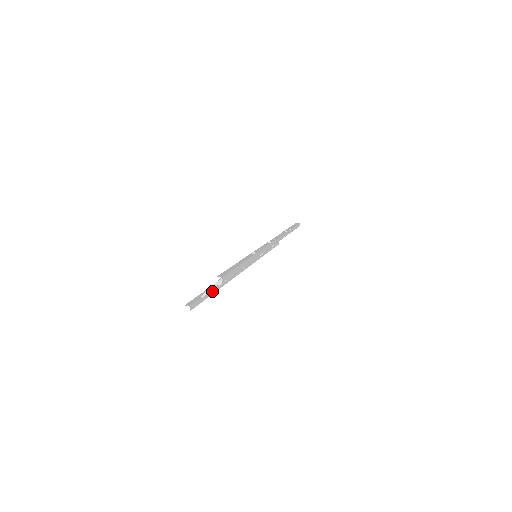
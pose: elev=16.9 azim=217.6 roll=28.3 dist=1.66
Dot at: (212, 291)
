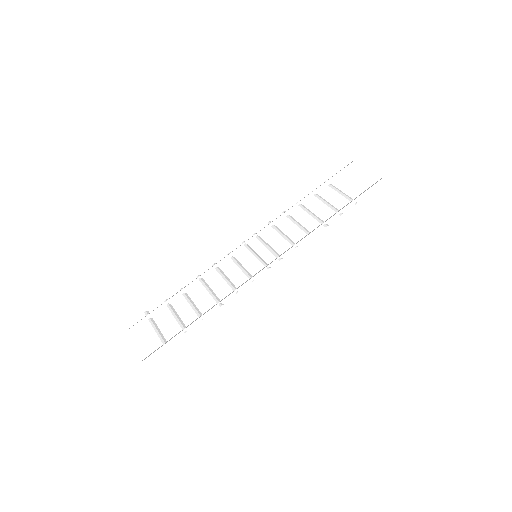
Dot at: (170, 304)
